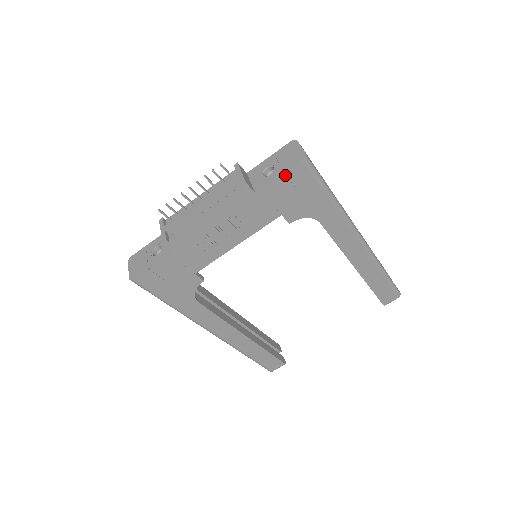
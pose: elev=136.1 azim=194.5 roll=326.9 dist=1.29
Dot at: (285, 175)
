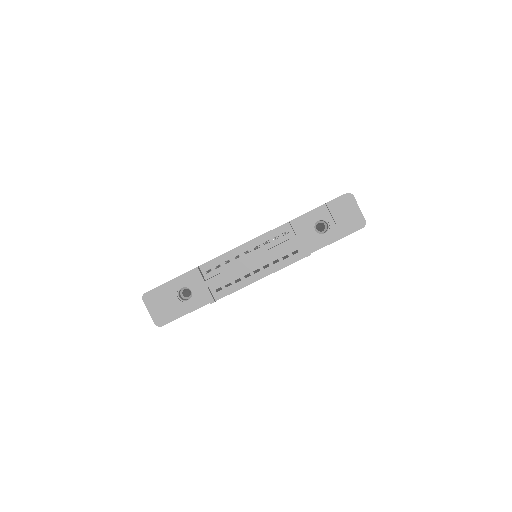
Dot at: (341, 238)
